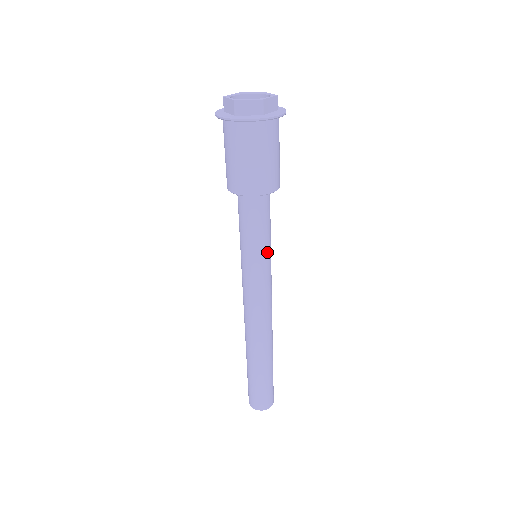
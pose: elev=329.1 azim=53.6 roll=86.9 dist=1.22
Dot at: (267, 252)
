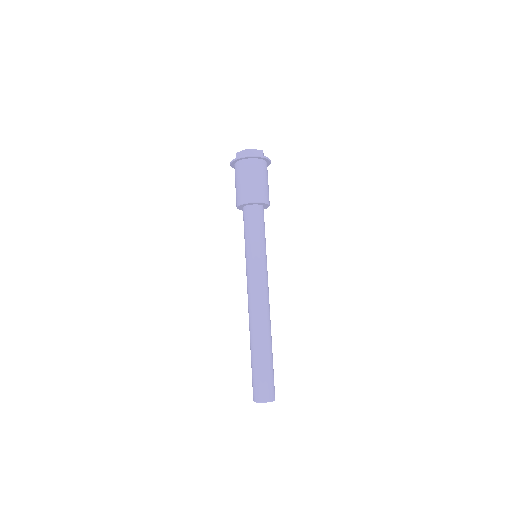
Dot at: (258, 248)
